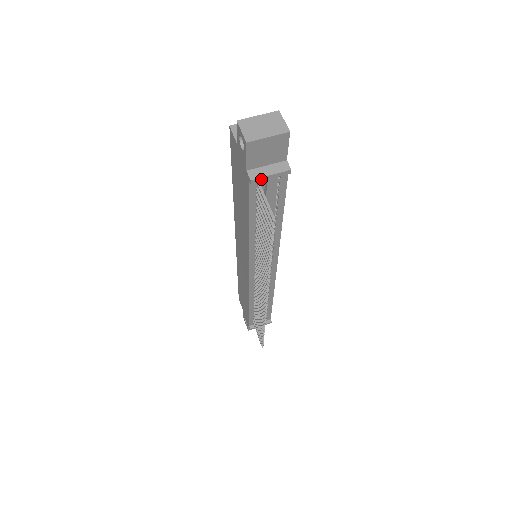
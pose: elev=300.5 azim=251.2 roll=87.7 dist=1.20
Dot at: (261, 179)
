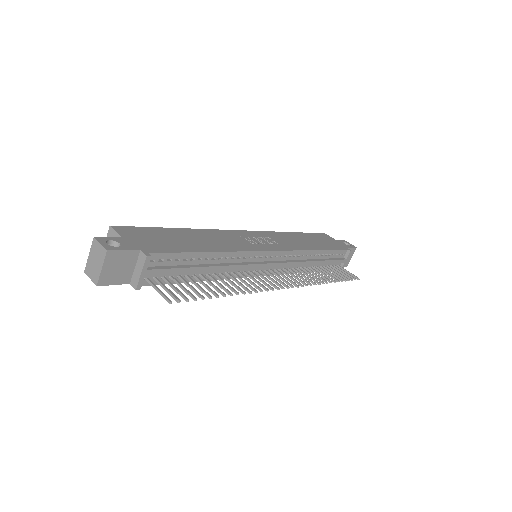
Dot at: (140, 281)
